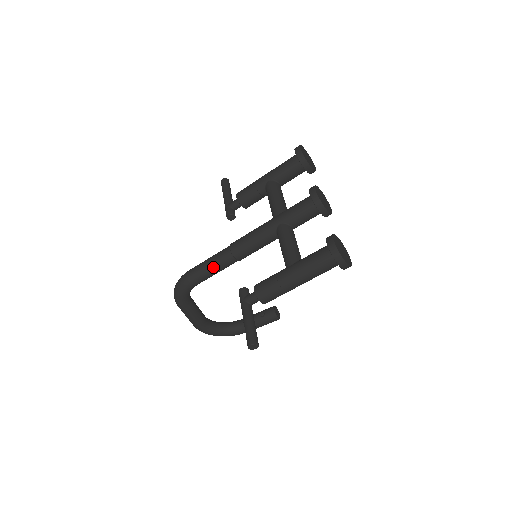
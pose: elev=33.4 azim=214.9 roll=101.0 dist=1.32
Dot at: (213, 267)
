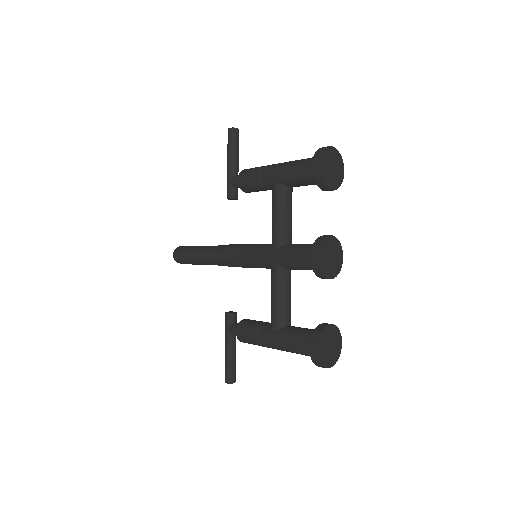
Dot at: (206, 263)
